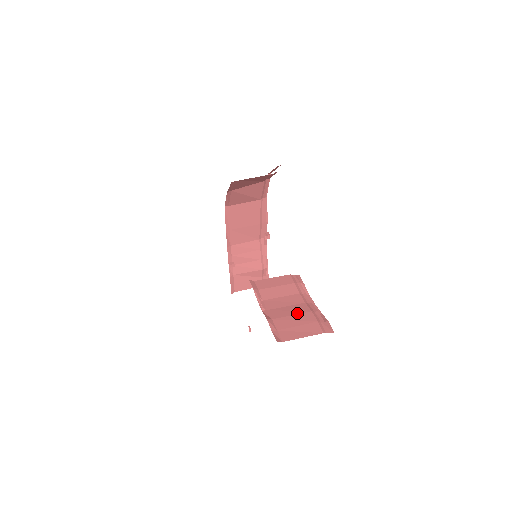
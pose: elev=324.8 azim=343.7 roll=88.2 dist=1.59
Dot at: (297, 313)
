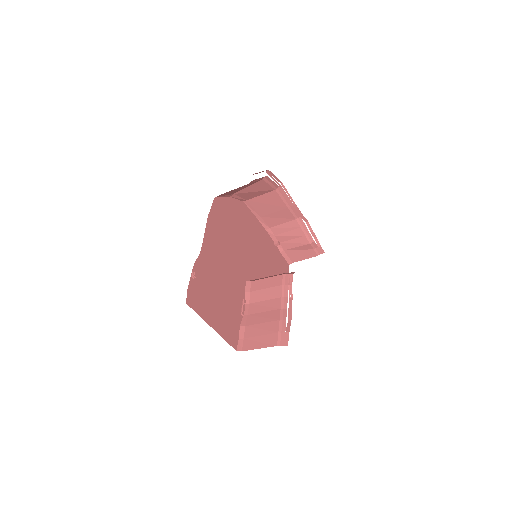
Dot at: (267, 321)
